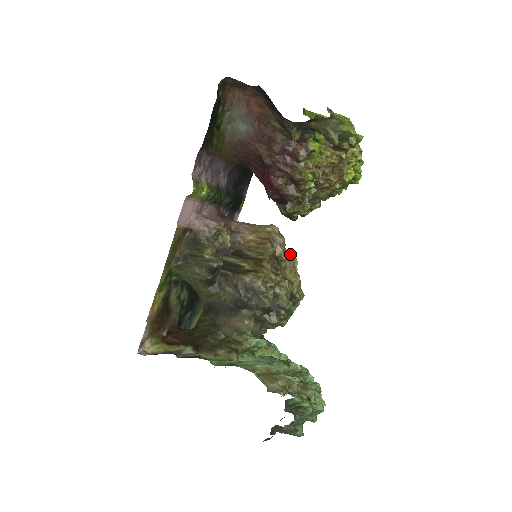
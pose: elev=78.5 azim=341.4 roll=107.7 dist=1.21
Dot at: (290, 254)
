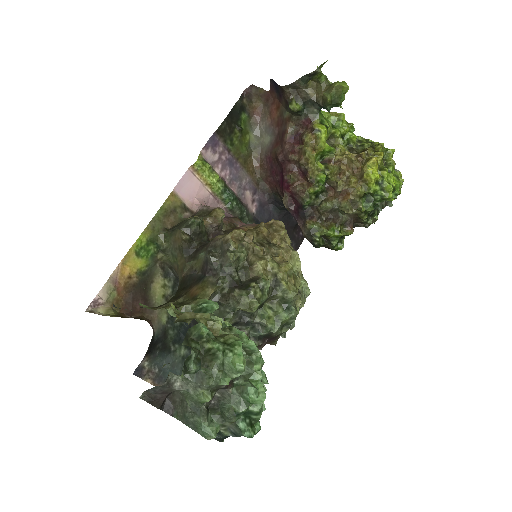
Dot at: (289, 246)
